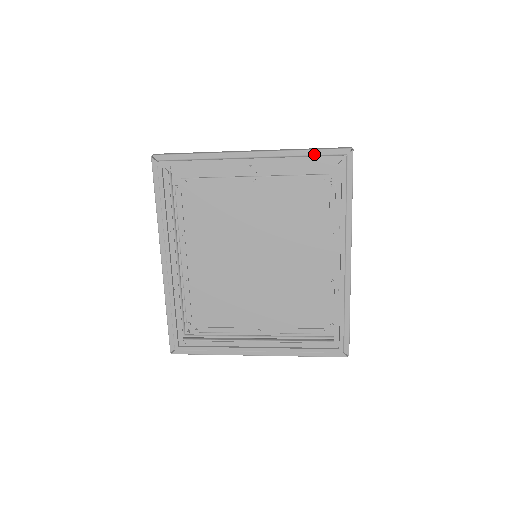
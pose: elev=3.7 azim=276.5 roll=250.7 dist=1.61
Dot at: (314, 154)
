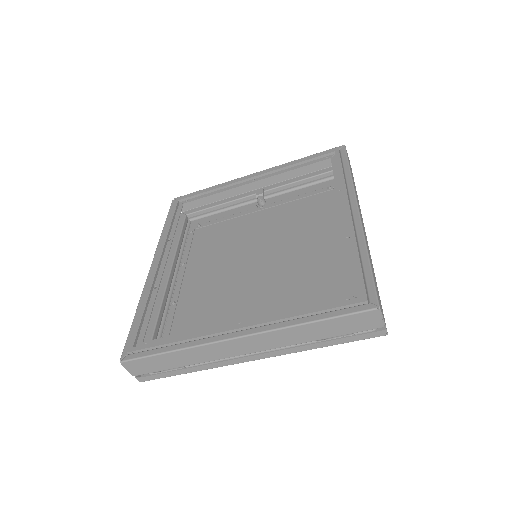
Dot at: (310, 157)
